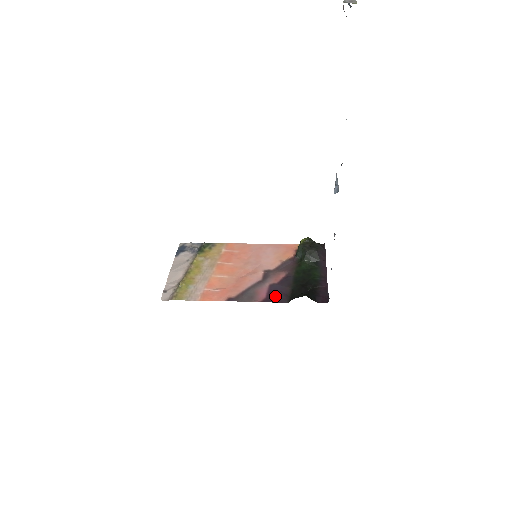
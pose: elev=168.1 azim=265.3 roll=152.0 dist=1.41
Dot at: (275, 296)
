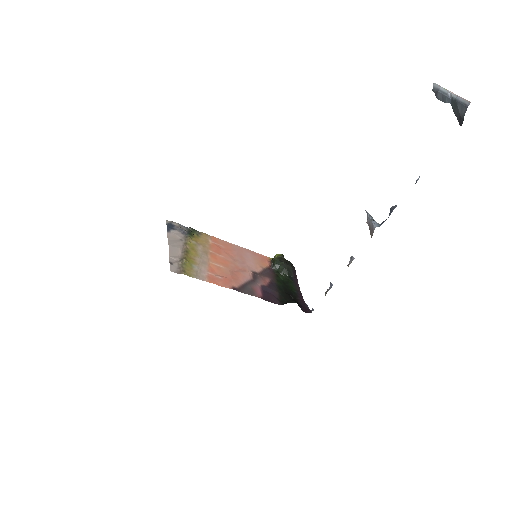
Dot at: (269, 297)
